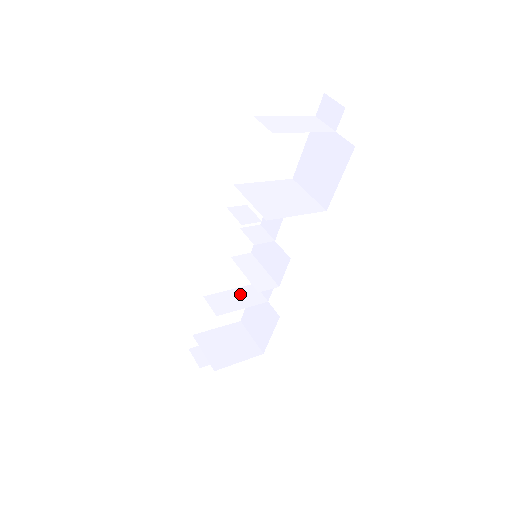
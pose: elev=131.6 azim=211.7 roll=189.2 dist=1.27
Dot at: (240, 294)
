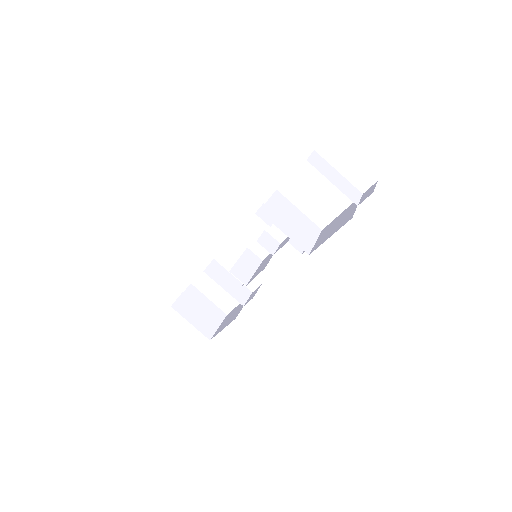
Dot at: (235, 284)
